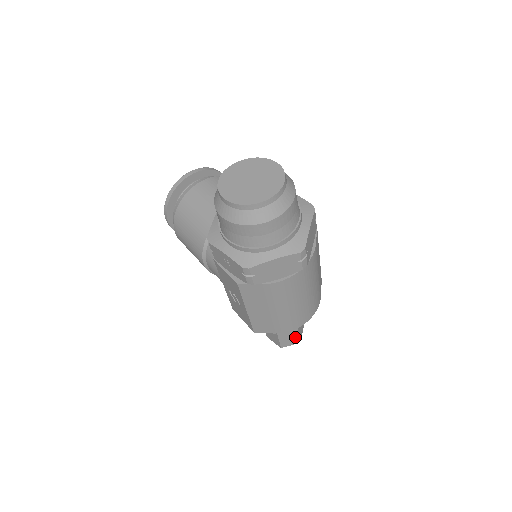
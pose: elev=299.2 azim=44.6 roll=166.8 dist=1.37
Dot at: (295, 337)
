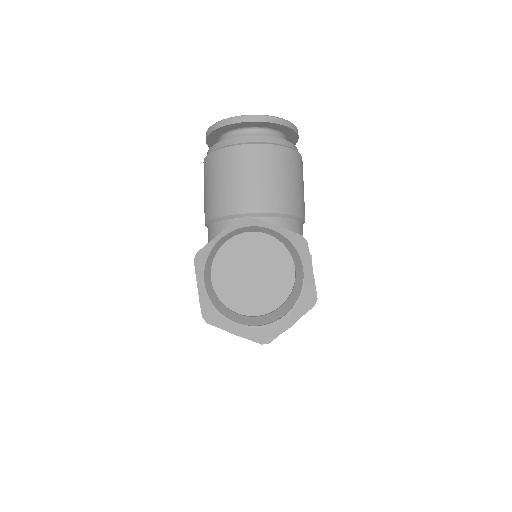
Dot at: occluded
